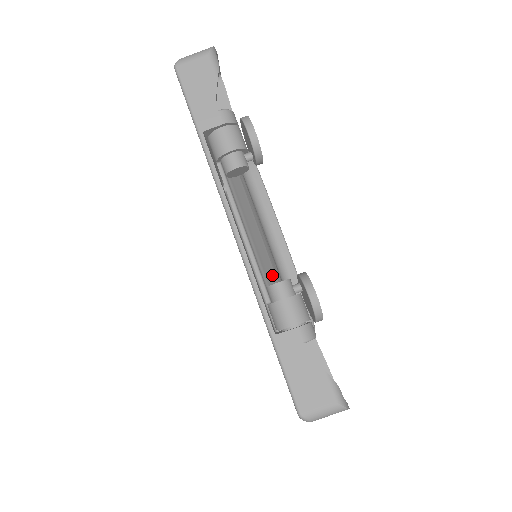
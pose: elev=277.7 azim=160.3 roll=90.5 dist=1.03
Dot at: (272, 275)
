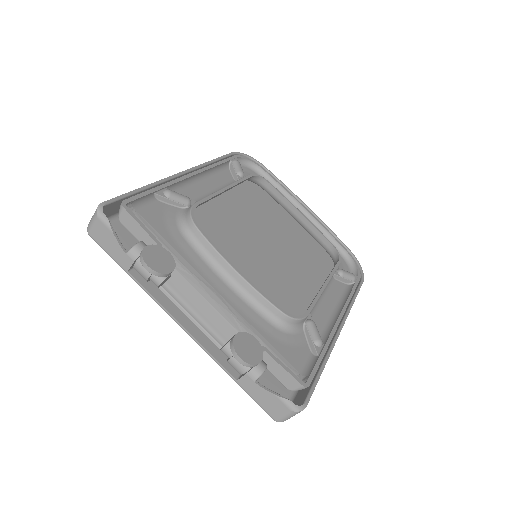
Dot at: (228, 329)
